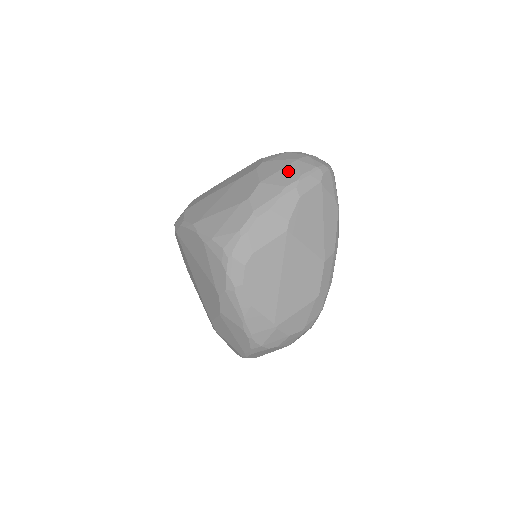
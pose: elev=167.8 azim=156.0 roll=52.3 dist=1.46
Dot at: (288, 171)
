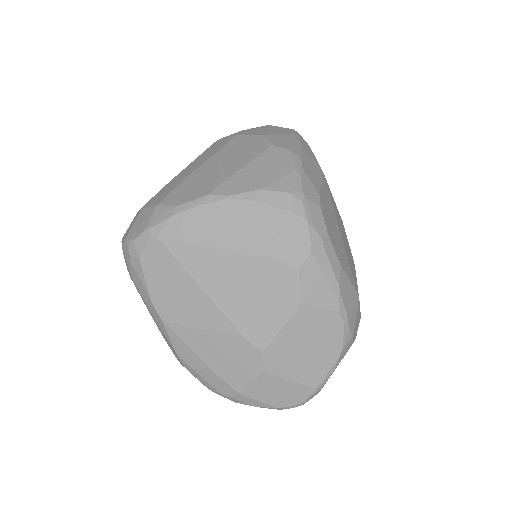
Dot at: (277, 129)
